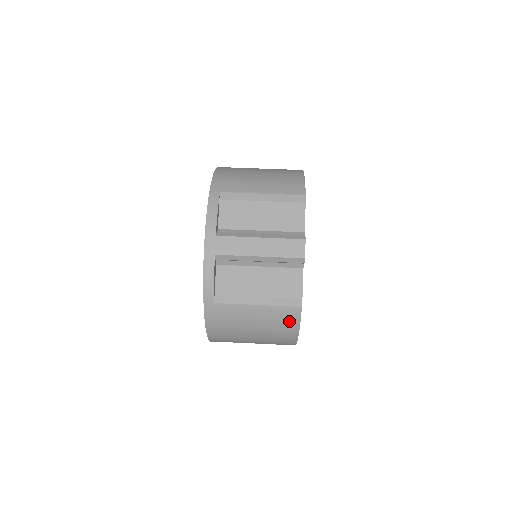
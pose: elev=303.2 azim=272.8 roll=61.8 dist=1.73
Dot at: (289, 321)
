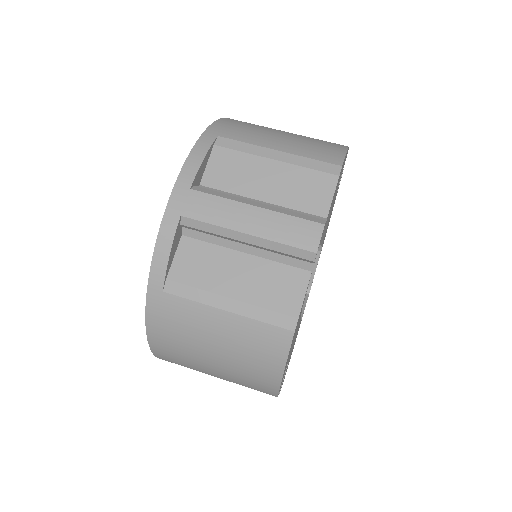
Dot at: (270, 351)
